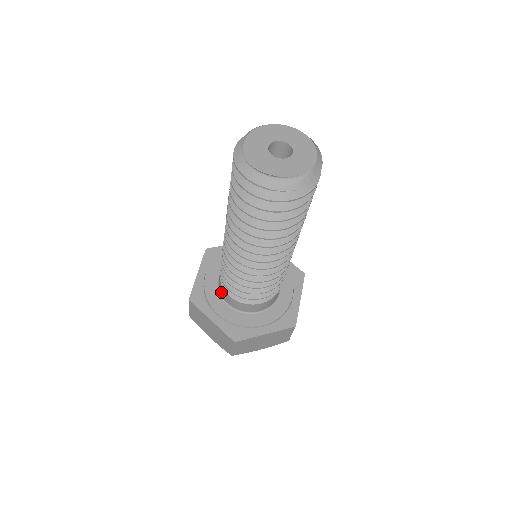
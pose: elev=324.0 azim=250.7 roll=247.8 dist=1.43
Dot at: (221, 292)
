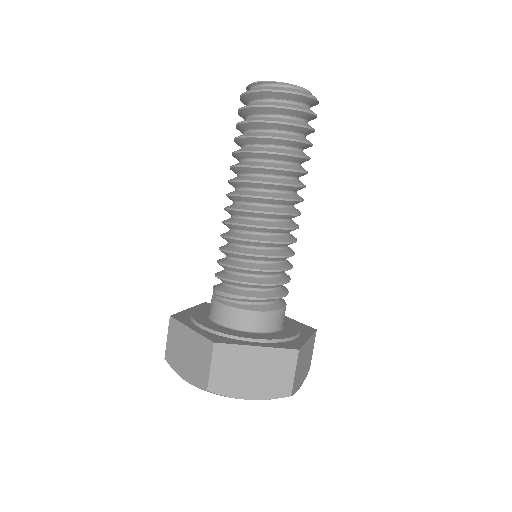
Dot at: (237, 323)
